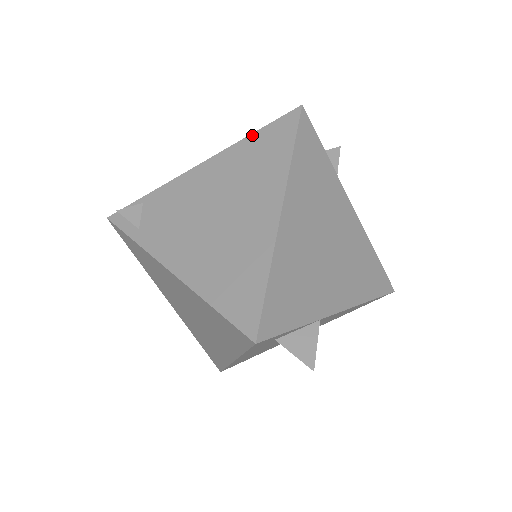
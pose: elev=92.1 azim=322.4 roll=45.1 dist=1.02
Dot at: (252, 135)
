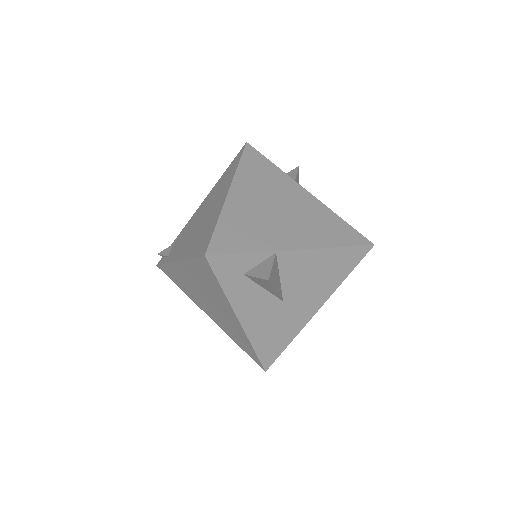
Dot at: (224, 173)
